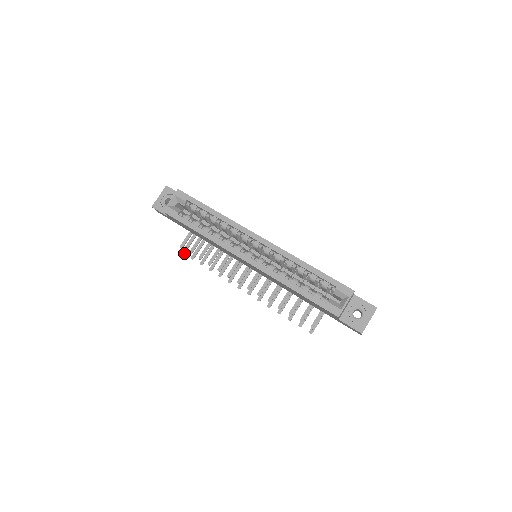
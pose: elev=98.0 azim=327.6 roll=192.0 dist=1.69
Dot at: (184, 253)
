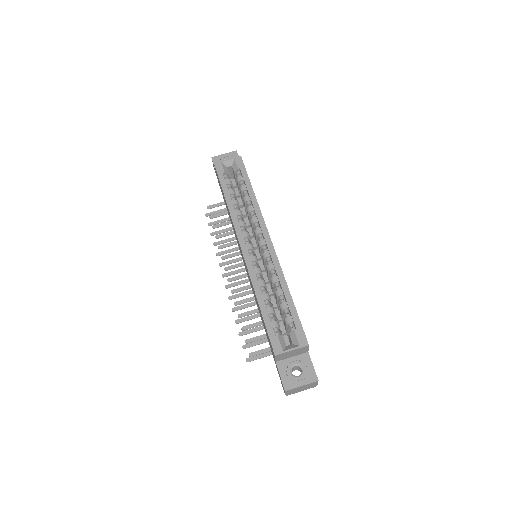
Dot at: (207, 216)
